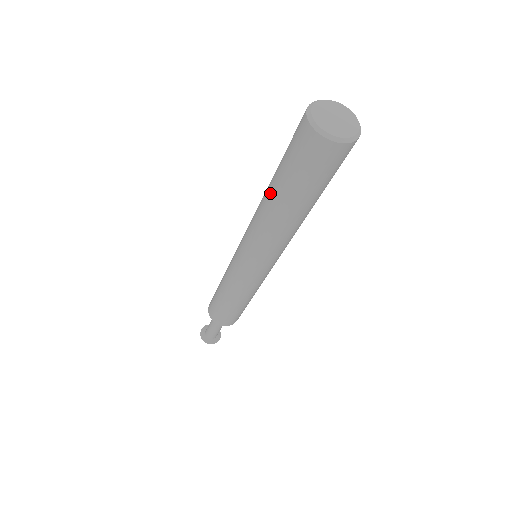
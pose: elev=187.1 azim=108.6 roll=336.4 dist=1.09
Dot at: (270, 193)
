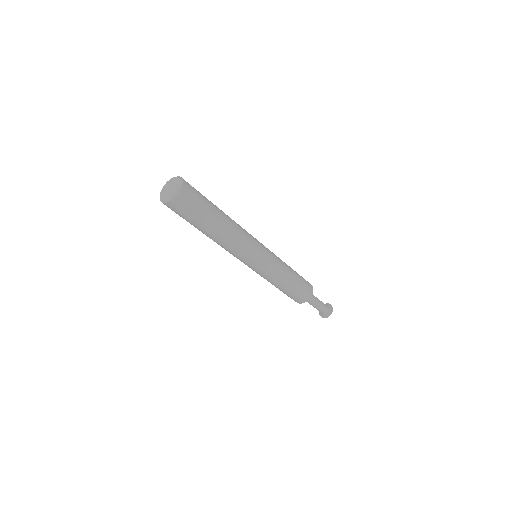
Dot at: occluded
